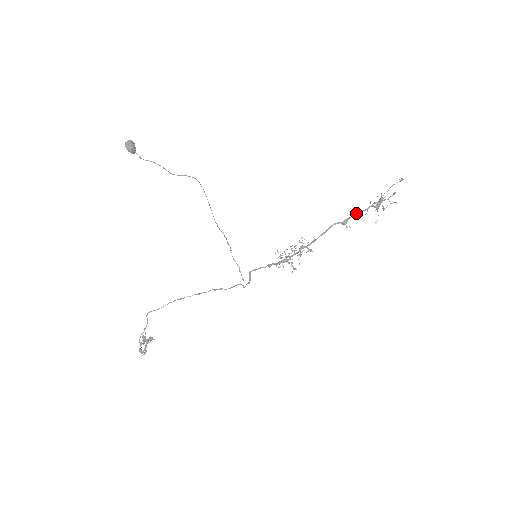
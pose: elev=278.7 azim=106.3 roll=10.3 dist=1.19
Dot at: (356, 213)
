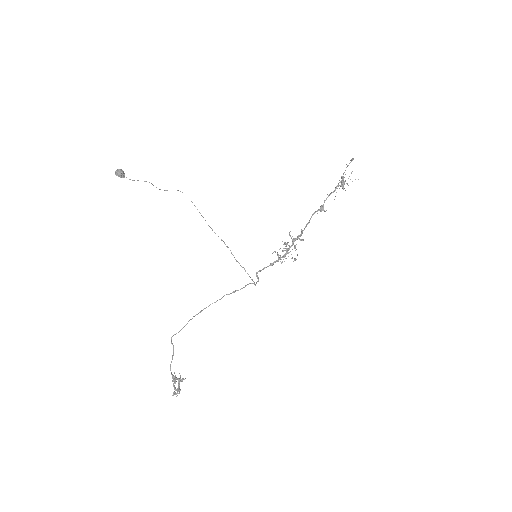
Dot at: occluded
